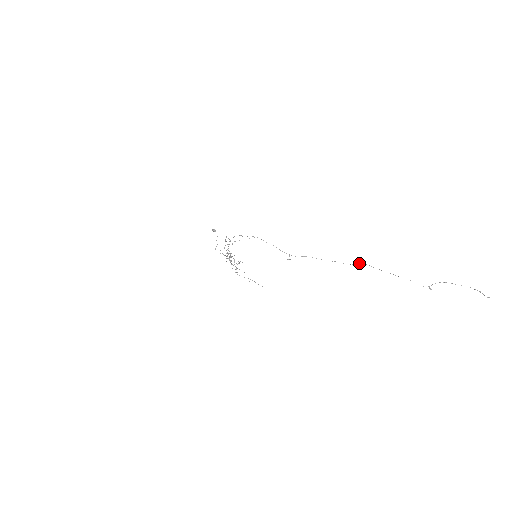
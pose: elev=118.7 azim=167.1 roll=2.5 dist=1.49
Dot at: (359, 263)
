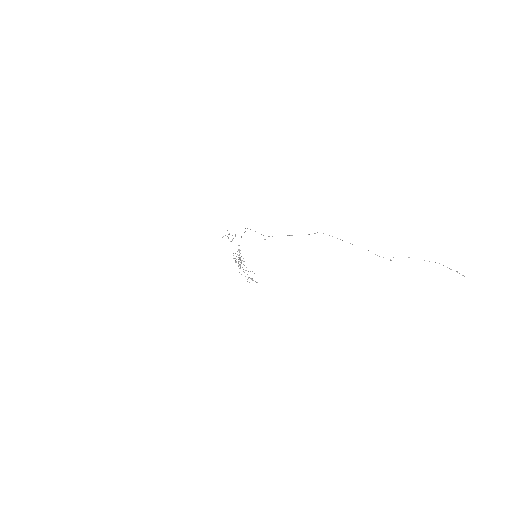
Dot at: (317, 232)
